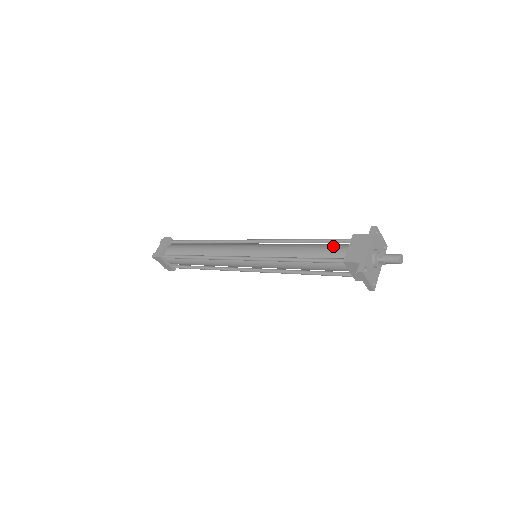
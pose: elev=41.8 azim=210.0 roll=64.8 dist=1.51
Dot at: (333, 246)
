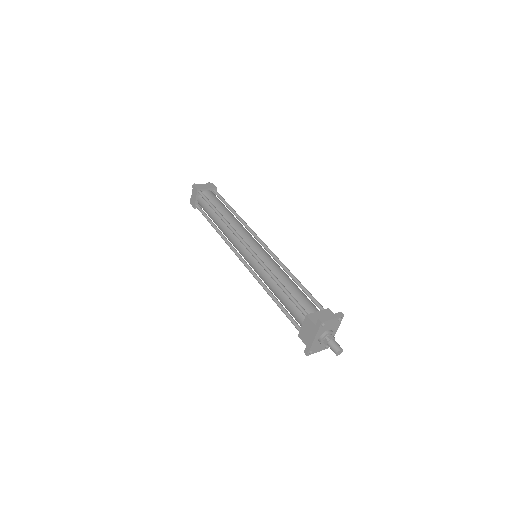
Dot at: (295, 310)
